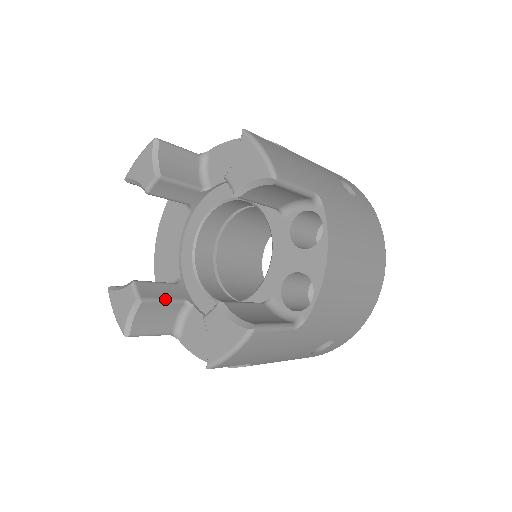
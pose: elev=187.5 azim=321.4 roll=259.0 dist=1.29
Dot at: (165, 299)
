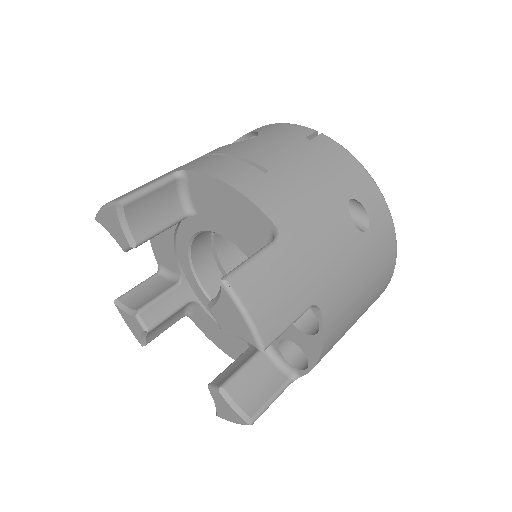
Dot at: (170, 314)
